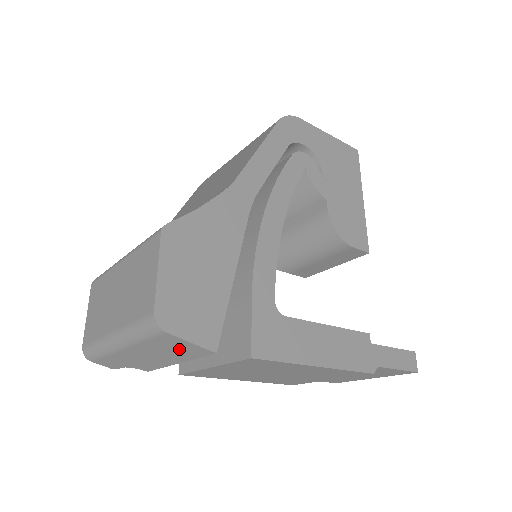
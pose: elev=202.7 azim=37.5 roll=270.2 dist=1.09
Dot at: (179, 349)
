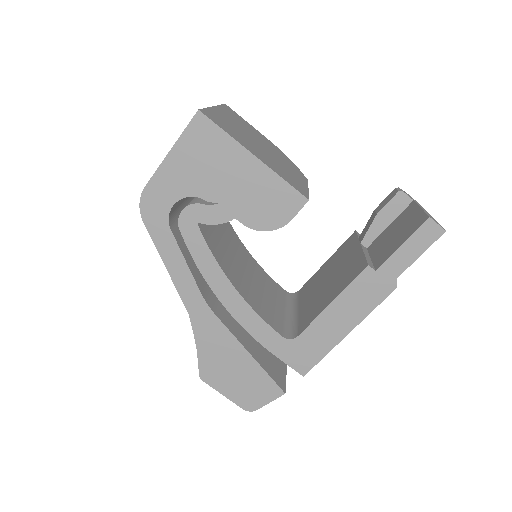
Dot at: occluded
